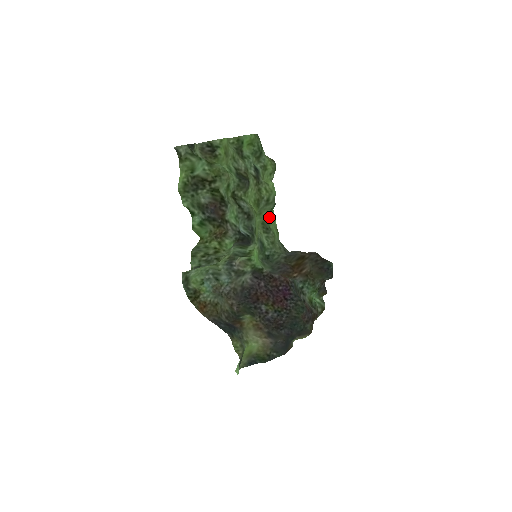
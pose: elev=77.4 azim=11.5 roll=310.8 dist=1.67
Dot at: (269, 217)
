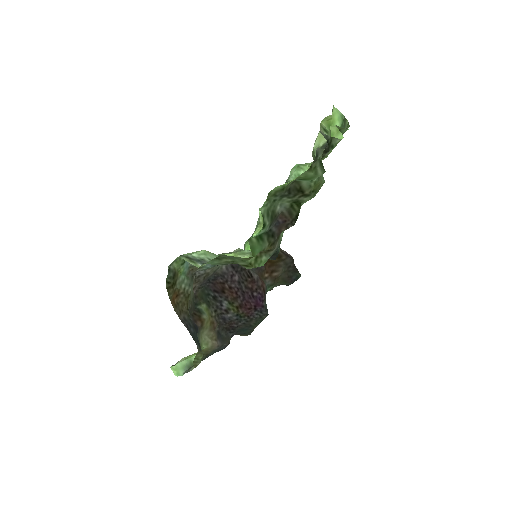
Dot at: occluded
